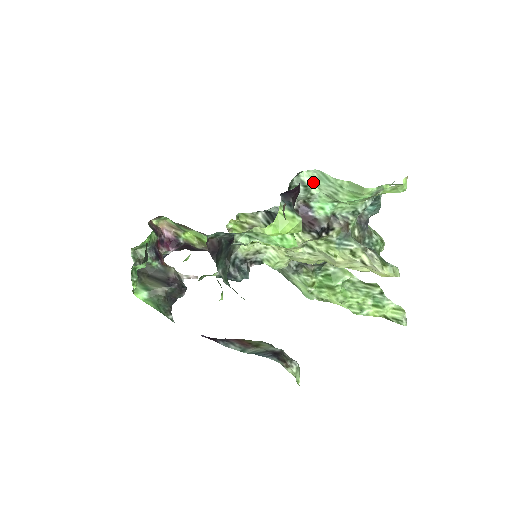
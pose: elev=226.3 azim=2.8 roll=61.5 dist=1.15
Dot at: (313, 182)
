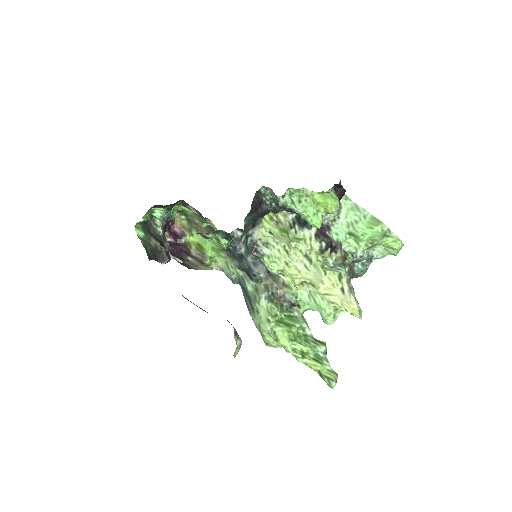
Dot at: (345, 209)
